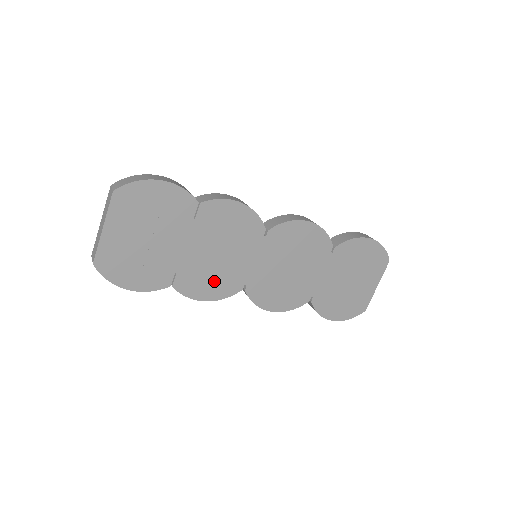
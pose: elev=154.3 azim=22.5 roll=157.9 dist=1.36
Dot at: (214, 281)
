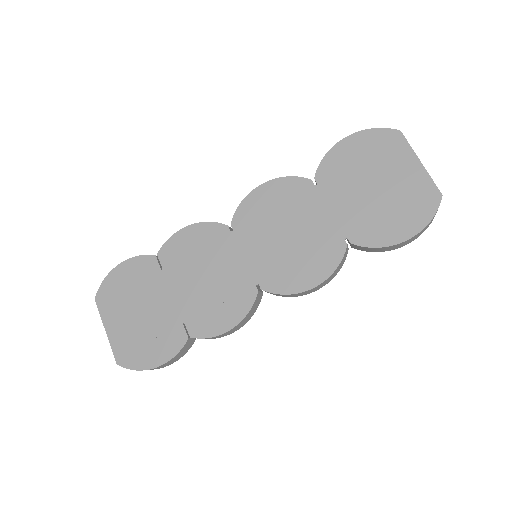
Dot at: (223, 304)
